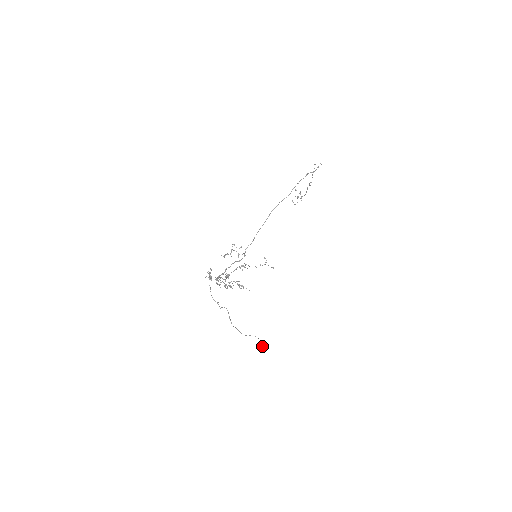
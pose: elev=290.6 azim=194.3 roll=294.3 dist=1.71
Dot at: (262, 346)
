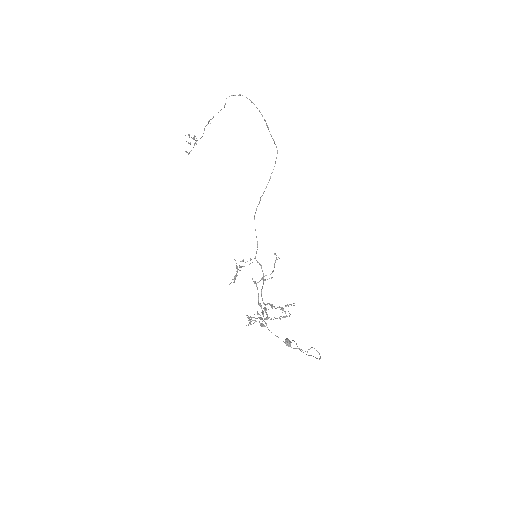
Dot at: (288, 343)
